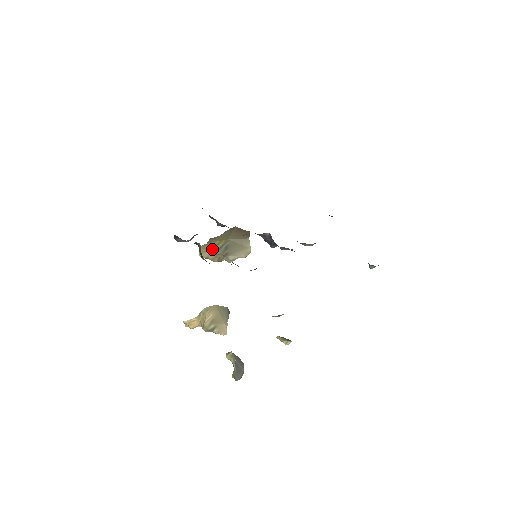
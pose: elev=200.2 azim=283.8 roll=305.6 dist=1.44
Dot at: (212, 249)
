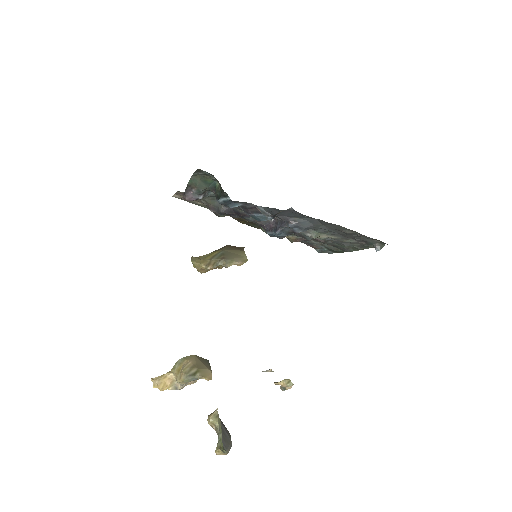
Dot at: (205, 257)
